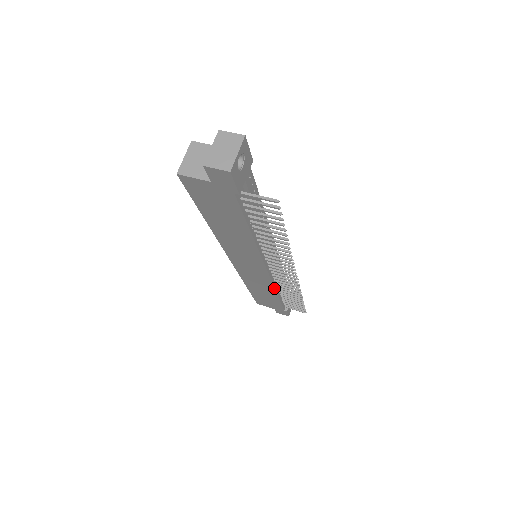
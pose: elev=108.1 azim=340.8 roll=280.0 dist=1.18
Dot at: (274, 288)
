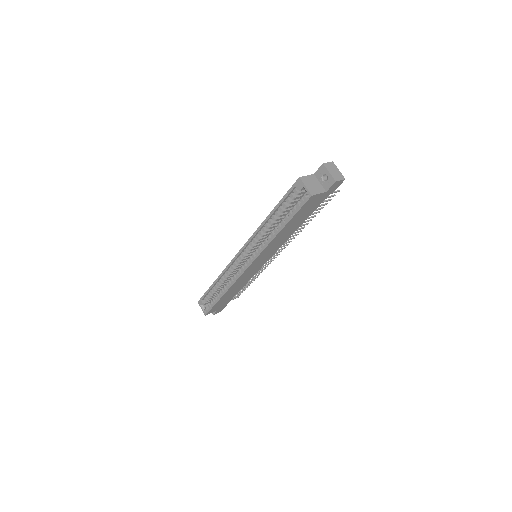
Dot at: occluded
